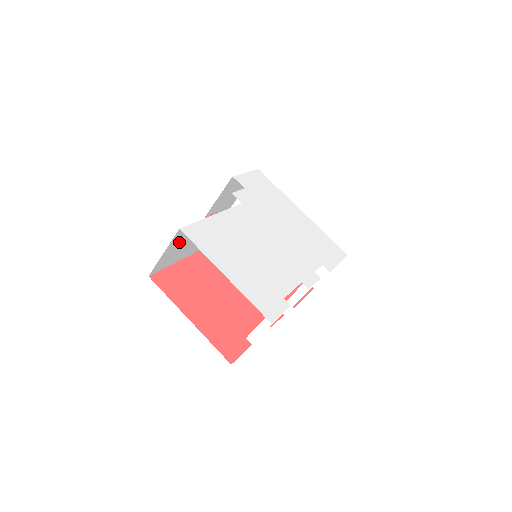
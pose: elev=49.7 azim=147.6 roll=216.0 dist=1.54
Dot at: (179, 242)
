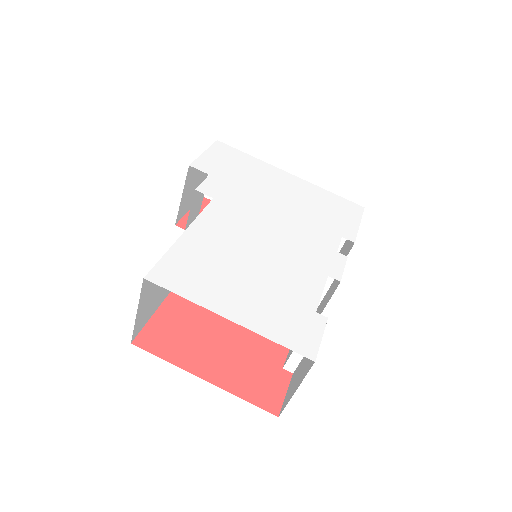
Dot at: (152, 288)
